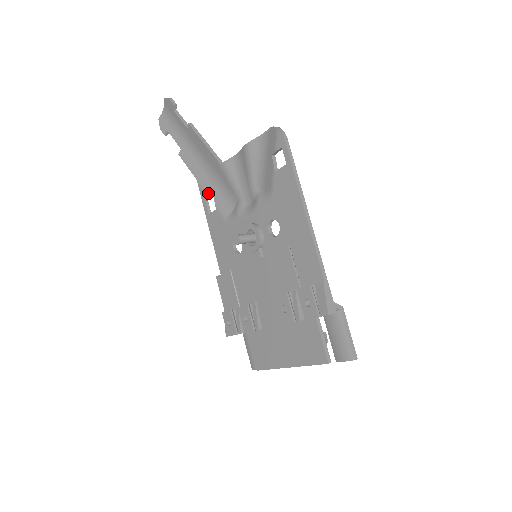
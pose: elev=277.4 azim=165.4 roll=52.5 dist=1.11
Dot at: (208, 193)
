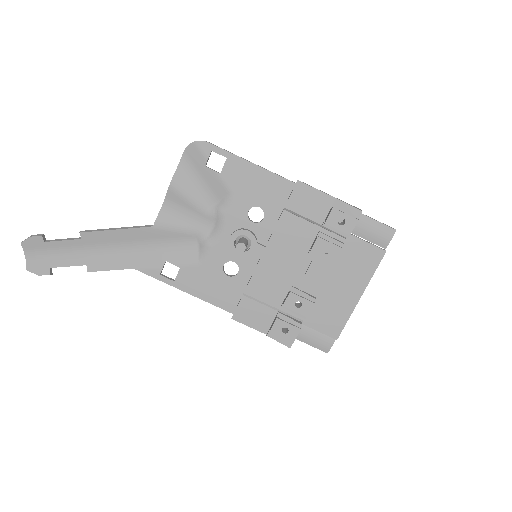
Dot at: (158, 265)
